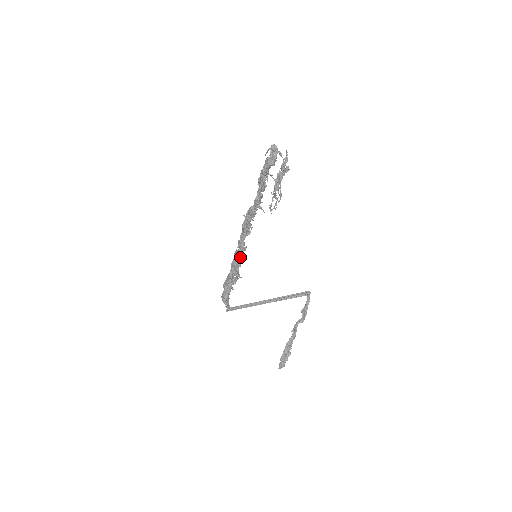
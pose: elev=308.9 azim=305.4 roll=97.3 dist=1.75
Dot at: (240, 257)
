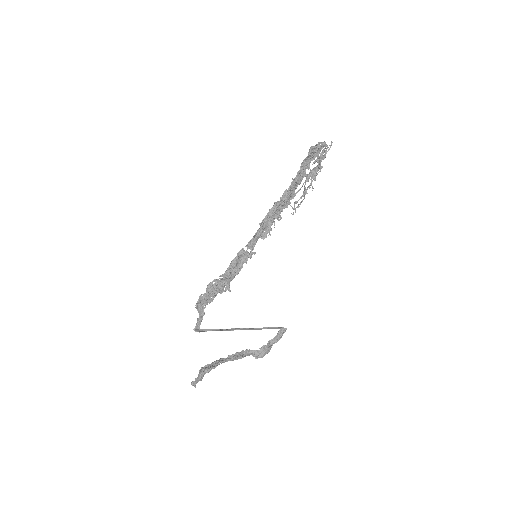
Dot at: (242, 263)
